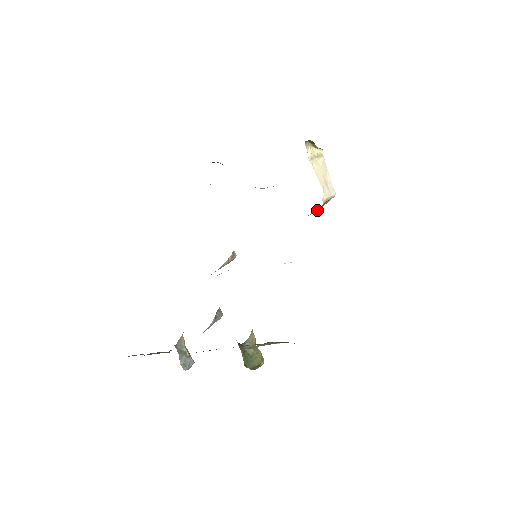
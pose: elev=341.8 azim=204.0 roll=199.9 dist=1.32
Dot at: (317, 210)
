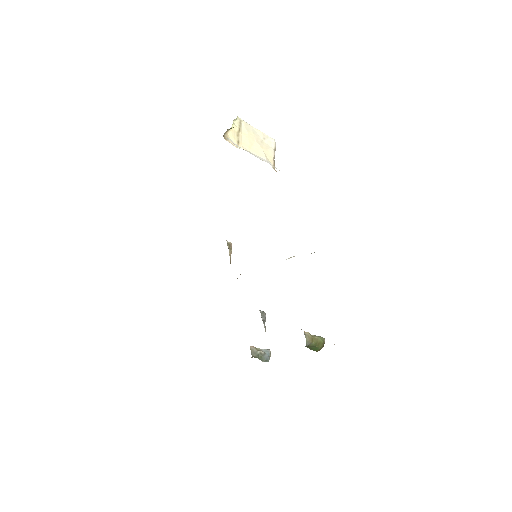
Dot at: occluded
